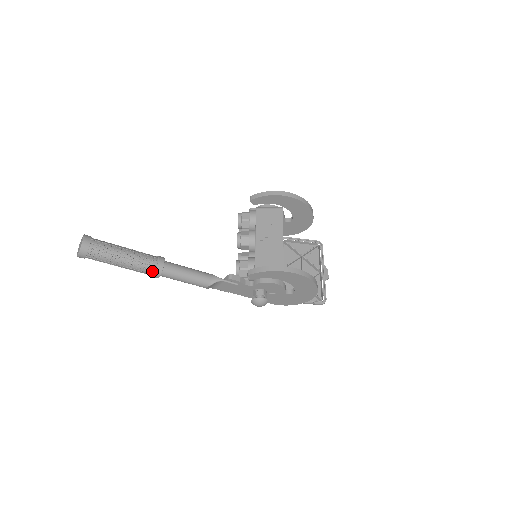
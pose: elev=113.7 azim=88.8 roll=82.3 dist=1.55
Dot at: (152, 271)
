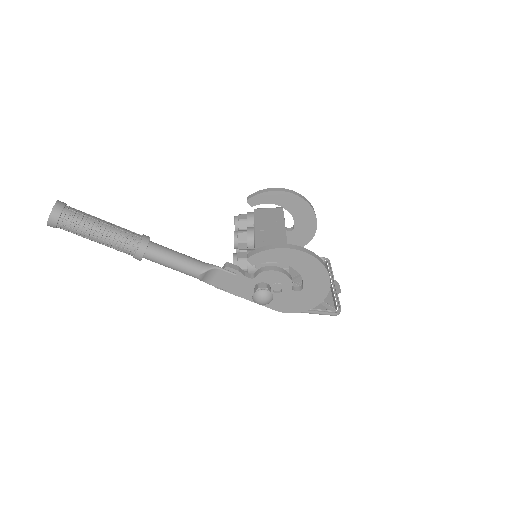
Dot at: (135, 248)
